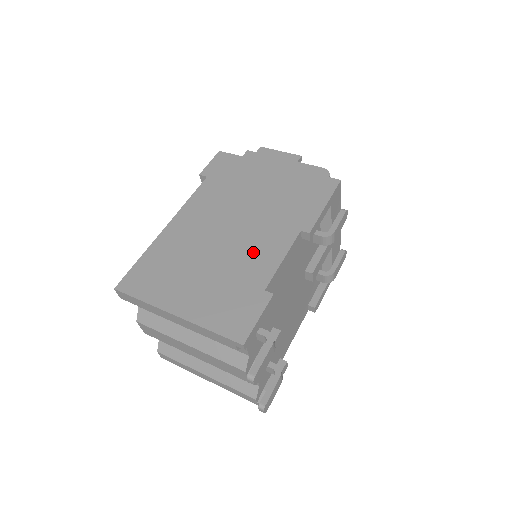
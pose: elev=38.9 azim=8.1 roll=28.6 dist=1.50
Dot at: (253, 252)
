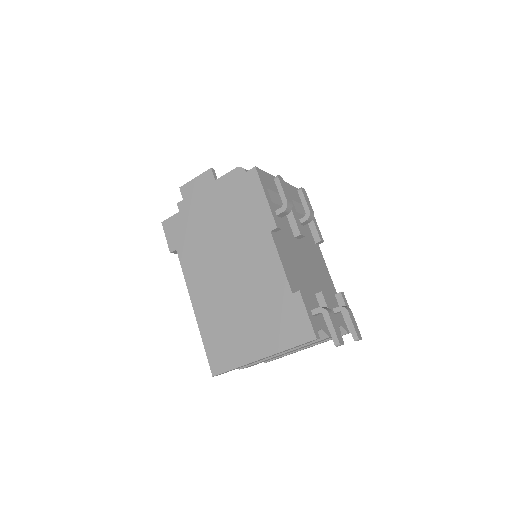
Dot at: (259, 275)
